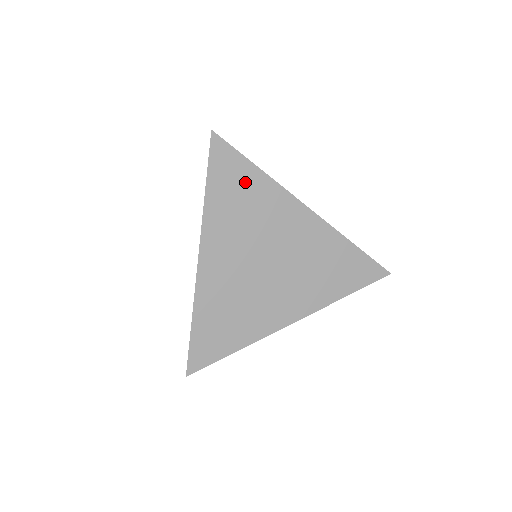
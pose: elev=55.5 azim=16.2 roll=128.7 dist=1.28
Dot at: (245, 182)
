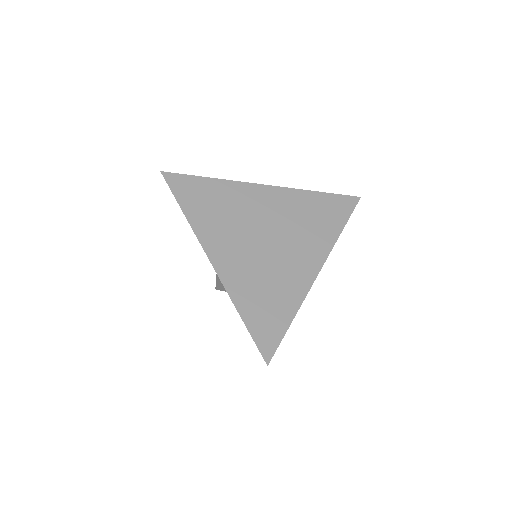
Dot at: (208, 192)
